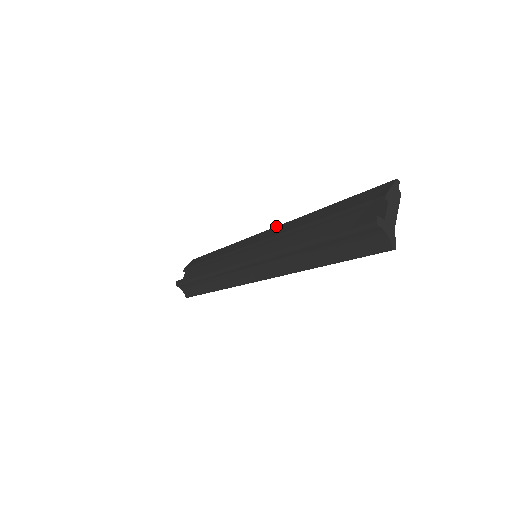
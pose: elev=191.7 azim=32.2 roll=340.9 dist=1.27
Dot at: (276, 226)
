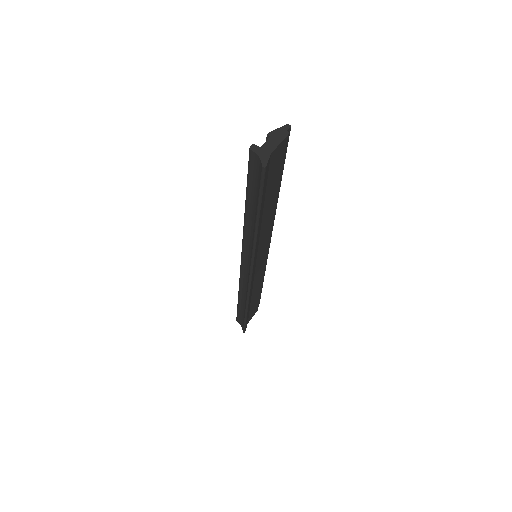
Dot at: occluded
